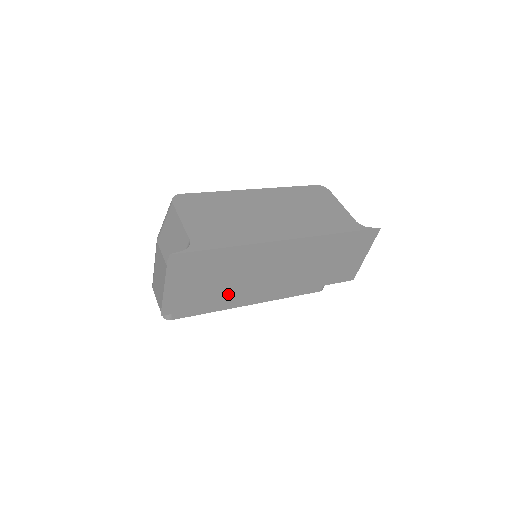
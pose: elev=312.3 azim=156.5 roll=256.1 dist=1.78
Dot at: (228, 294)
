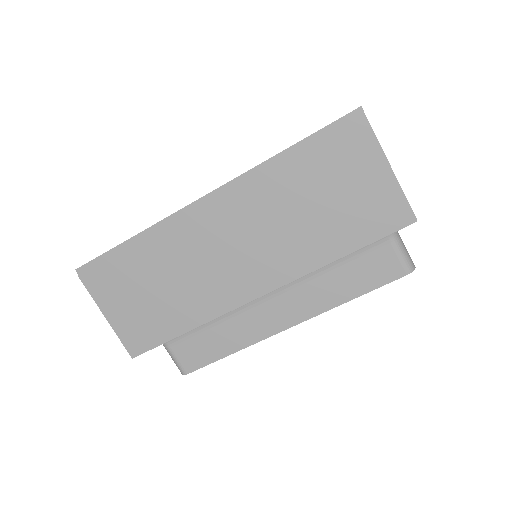
Dot at: (194, 307)
